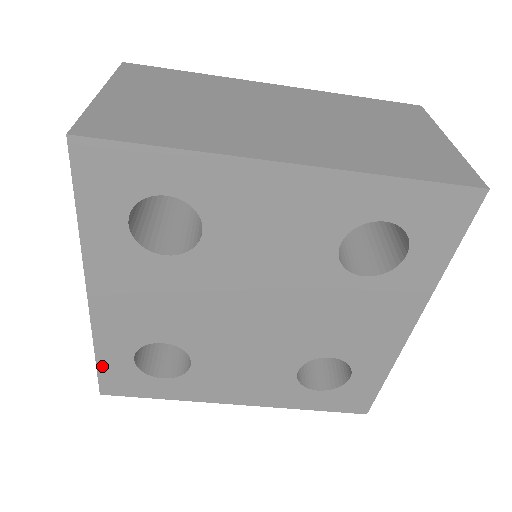
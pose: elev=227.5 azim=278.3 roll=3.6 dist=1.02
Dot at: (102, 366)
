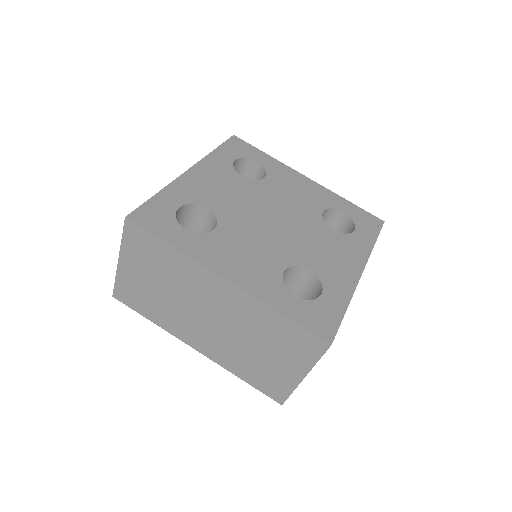
Dot at: (152, 201)
